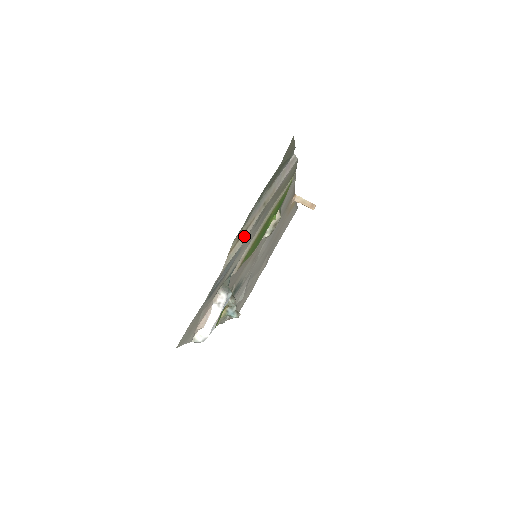
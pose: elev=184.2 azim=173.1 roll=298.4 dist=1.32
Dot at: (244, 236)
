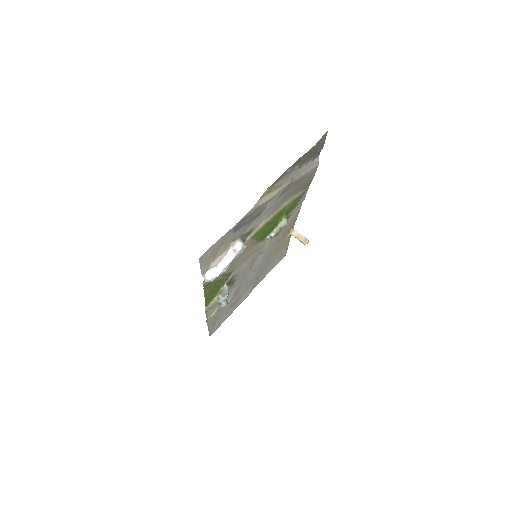
Dot at: (273, 193)
